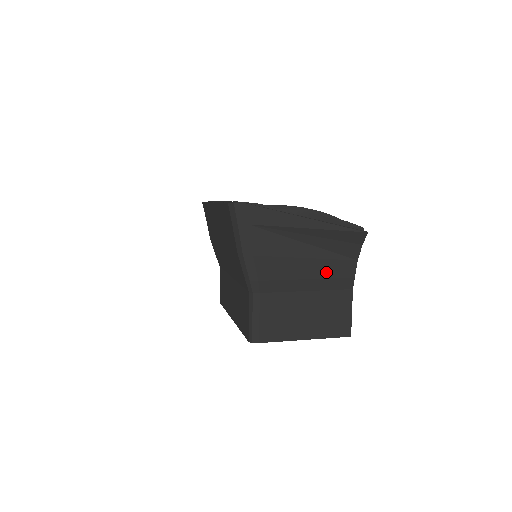
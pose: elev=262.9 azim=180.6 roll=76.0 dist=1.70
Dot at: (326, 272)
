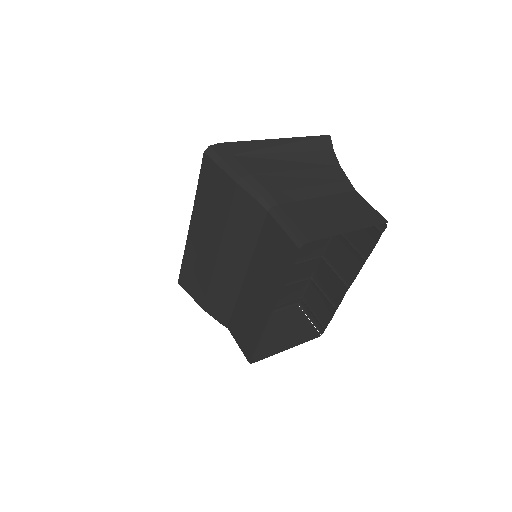
Dot at: (322, 179)
